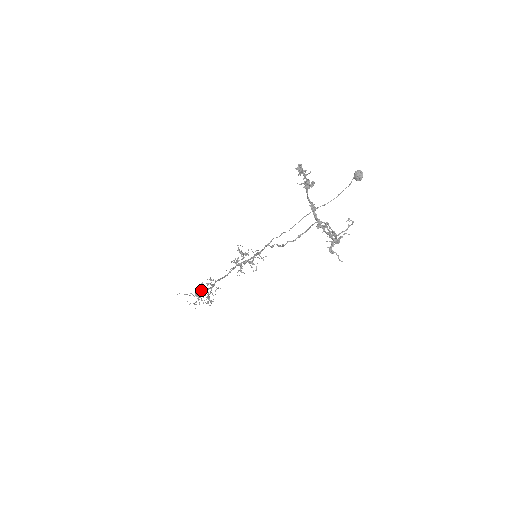
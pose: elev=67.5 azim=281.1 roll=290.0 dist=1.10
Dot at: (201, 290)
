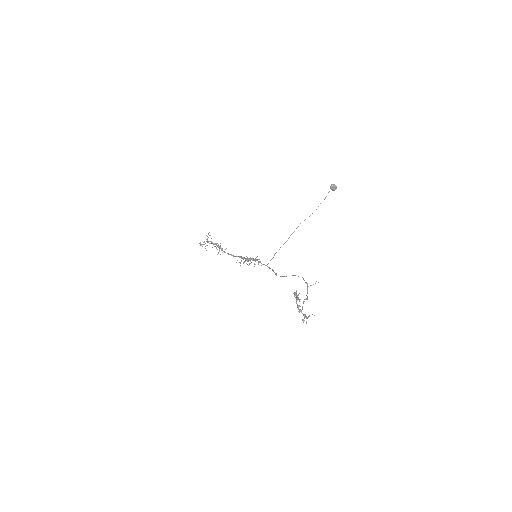
Dot at: (211, 242)
